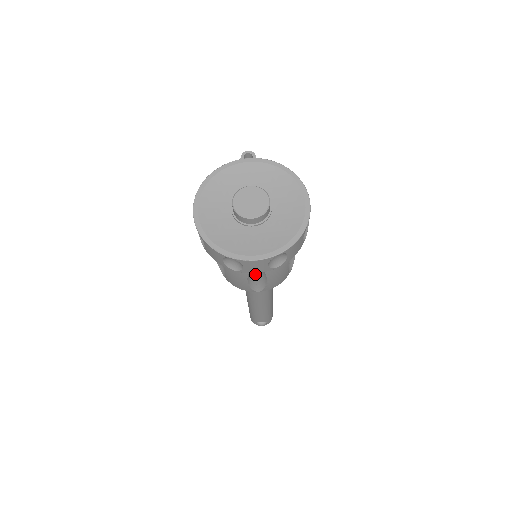
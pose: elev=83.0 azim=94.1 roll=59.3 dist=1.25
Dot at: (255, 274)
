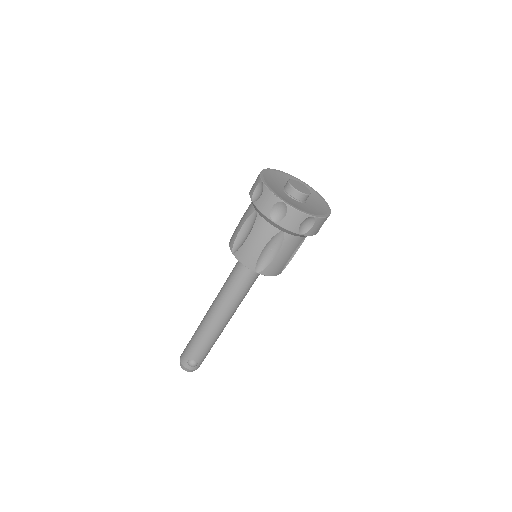
Dot at: (271, 247)
